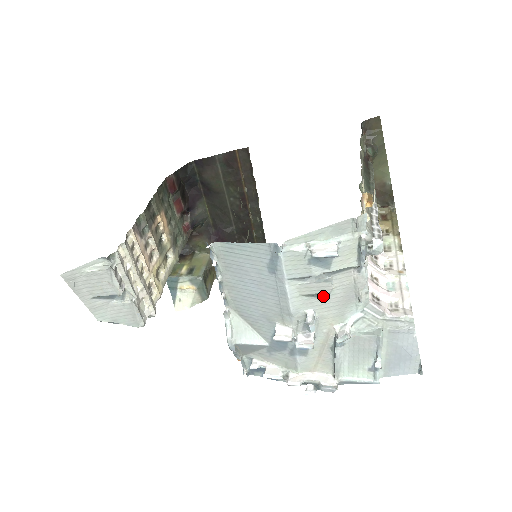
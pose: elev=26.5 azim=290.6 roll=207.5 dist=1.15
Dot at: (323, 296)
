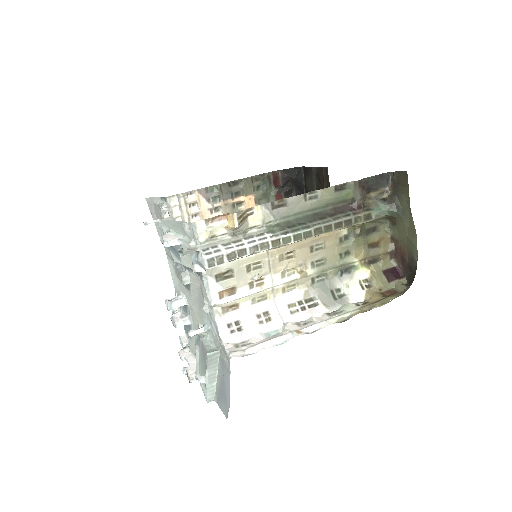
Dot at: (187, 287)
